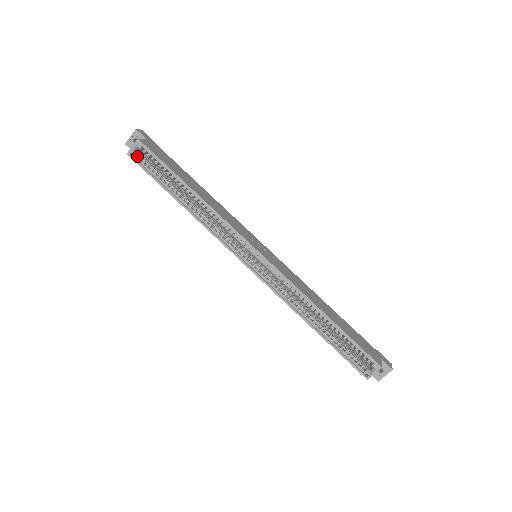
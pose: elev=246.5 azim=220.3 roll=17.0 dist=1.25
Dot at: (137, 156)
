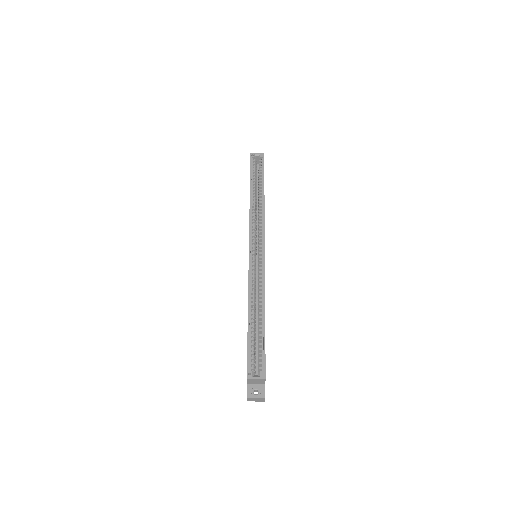
Dot at: (253, 160)
